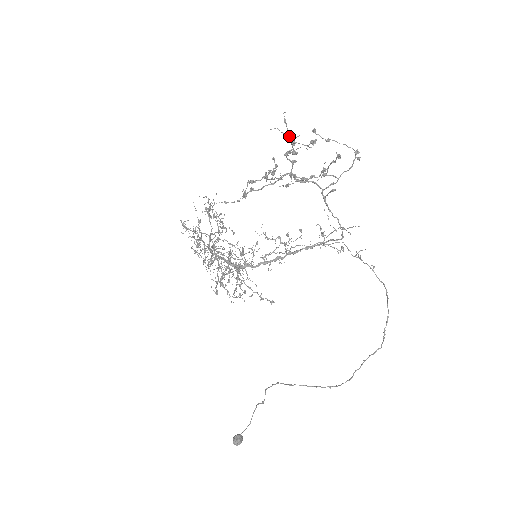
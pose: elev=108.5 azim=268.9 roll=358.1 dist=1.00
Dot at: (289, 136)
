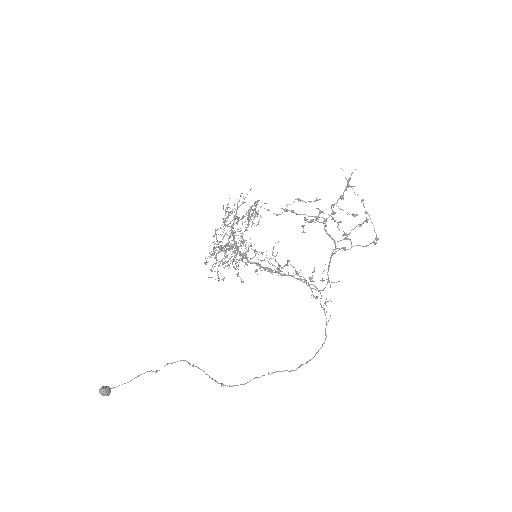
Dot at: (348, 181)
